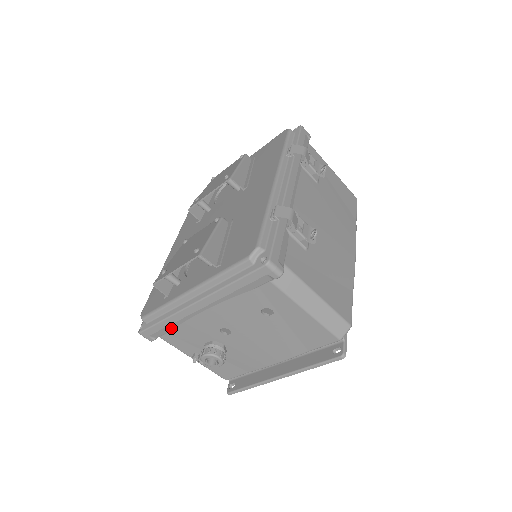
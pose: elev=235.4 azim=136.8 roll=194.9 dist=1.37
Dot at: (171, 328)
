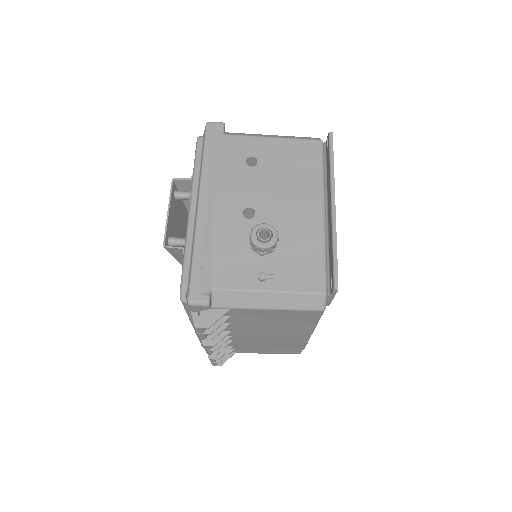
Dot at: (208, 259)
